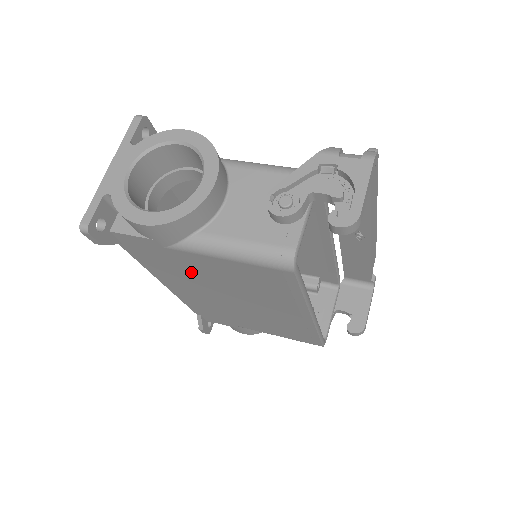
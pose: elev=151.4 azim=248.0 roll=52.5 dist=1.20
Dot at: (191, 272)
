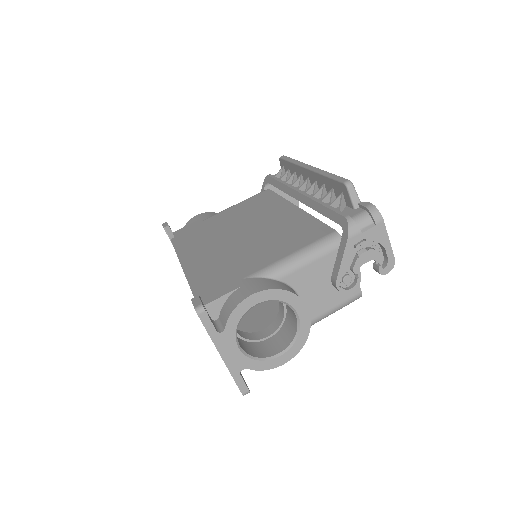
Dot at: occluded
